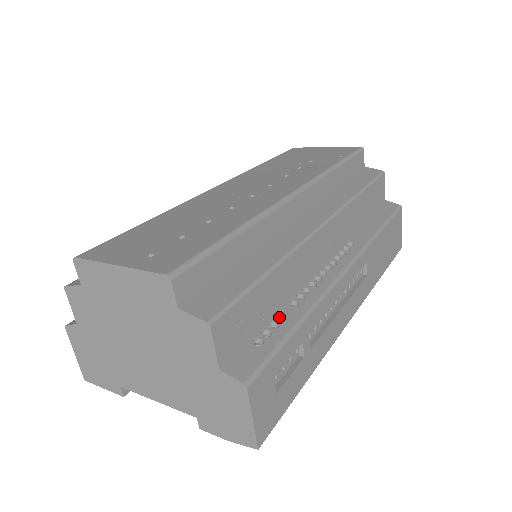
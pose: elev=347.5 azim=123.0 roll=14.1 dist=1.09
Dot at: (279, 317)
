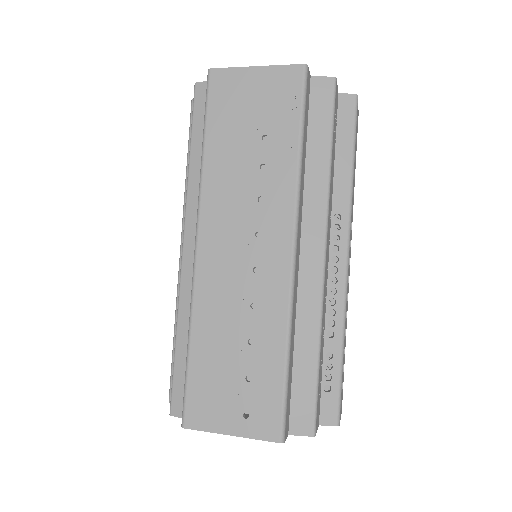
Dot at: (326, 352)
